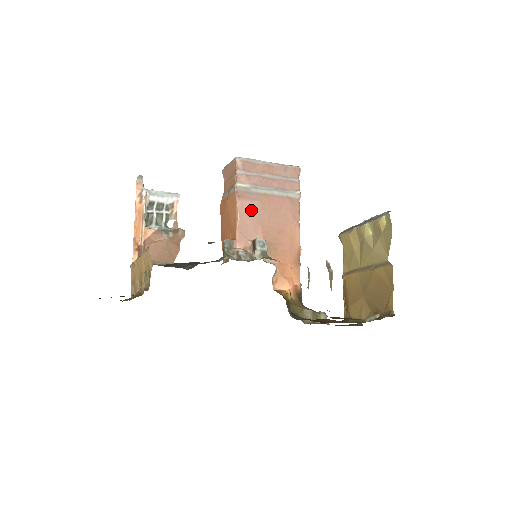
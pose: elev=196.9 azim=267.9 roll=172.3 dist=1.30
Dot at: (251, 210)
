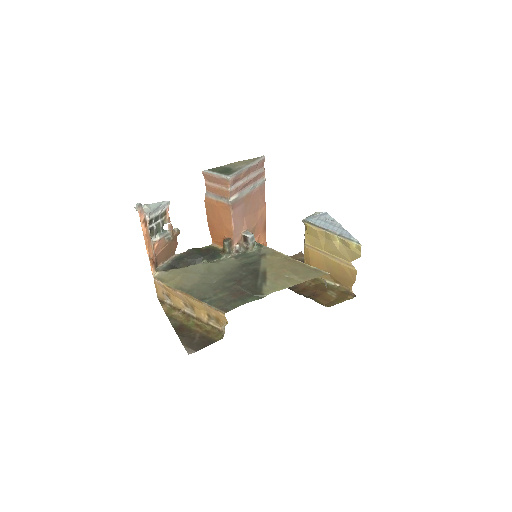
Dot at: (239, 212)
